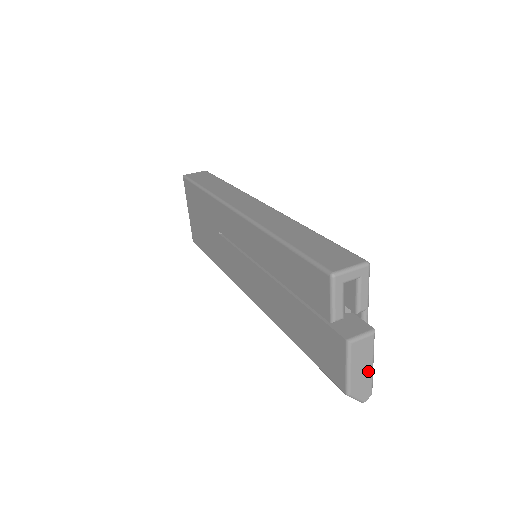
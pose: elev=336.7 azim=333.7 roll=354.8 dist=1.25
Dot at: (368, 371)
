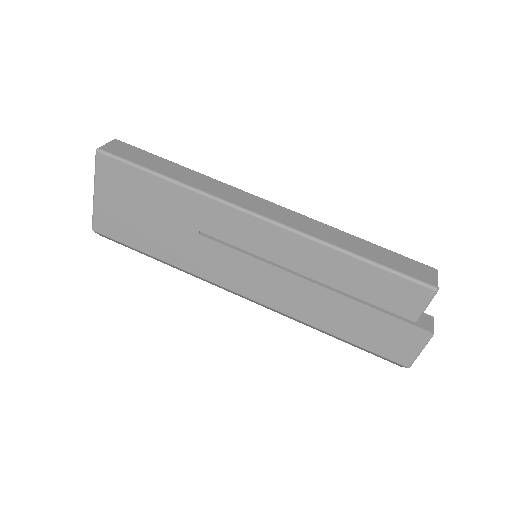
Dot at: occluded
